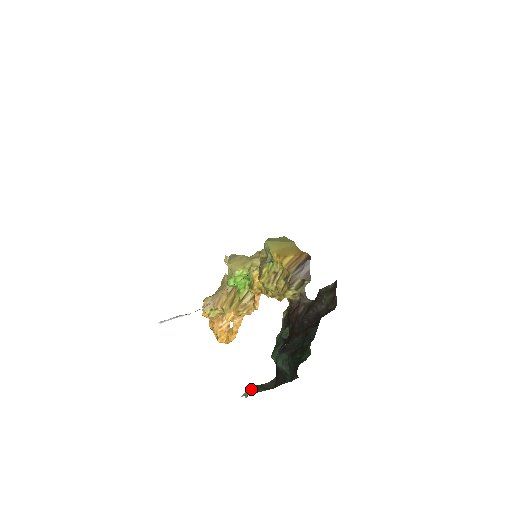
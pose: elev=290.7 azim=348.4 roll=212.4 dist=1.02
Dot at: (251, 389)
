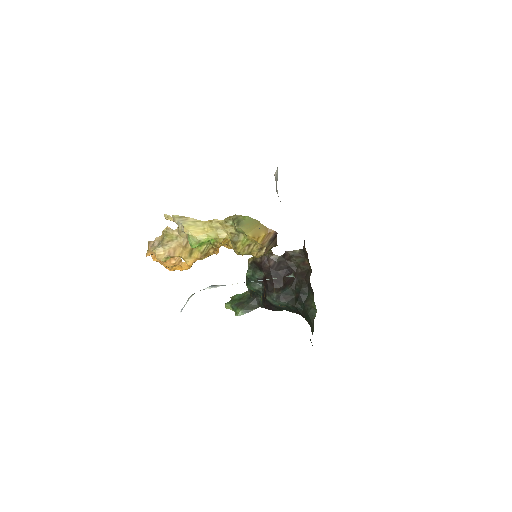
Dot at: (242, 311)
